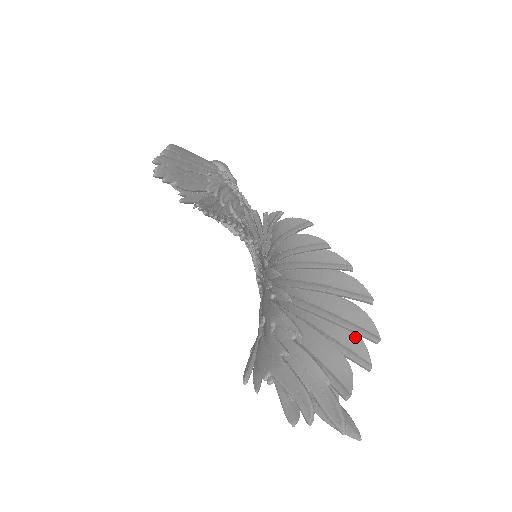
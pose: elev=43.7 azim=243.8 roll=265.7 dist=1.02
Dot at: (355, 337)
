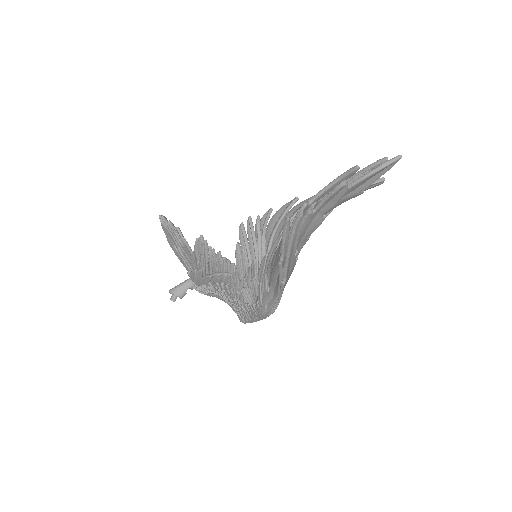
Dot at: occluded
